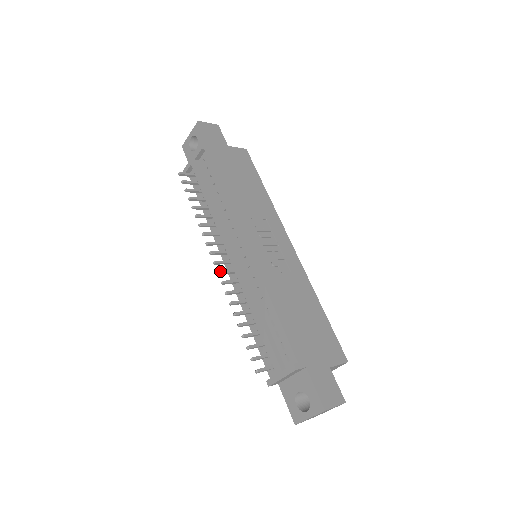
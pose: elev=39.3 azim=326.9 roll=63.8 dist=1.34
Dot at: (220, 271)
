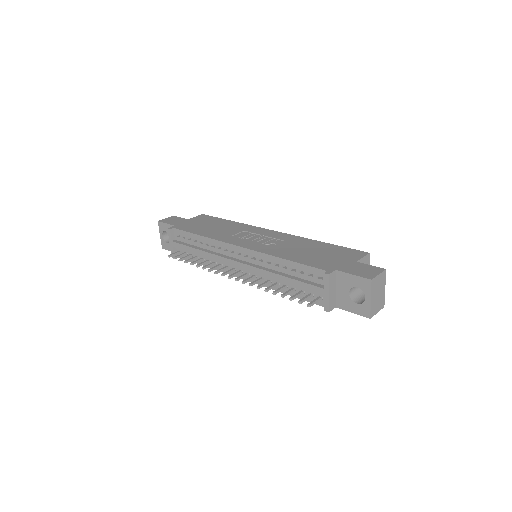
Dot at: (236, 278)
